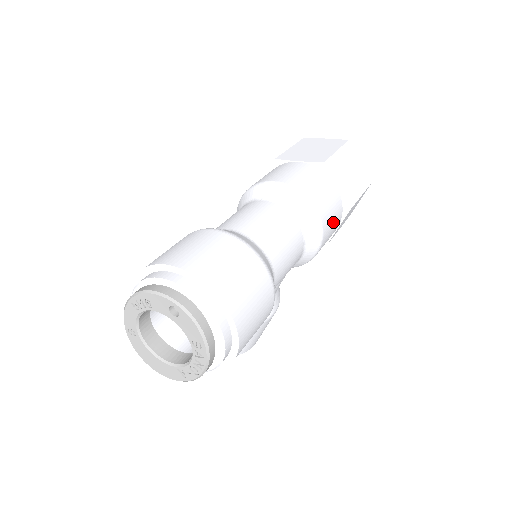
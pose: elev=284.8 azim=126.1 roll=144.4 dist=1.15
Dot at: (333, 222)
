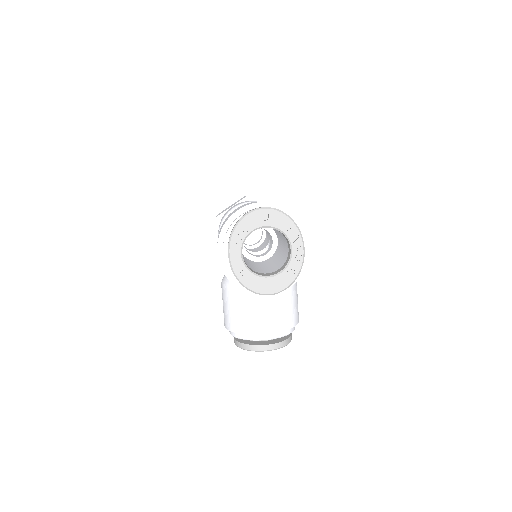
Dot at: occluded
